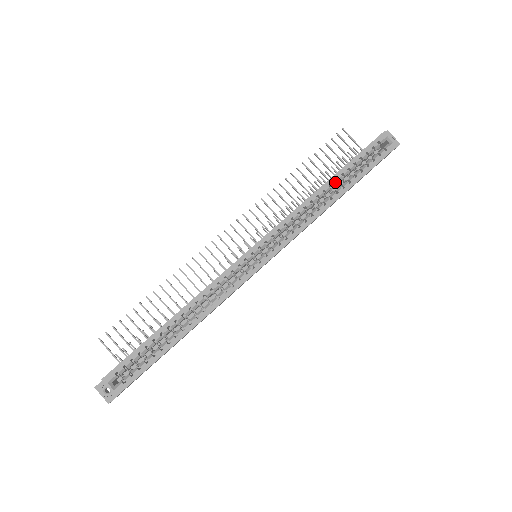
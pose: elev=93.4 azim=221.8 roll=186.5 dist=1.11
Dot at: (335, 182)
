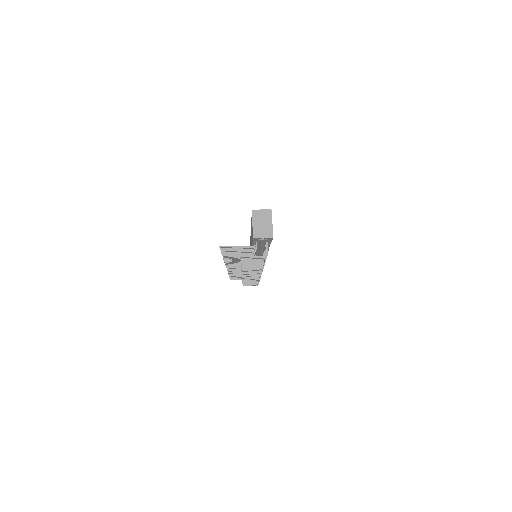
Dot at: occluded
